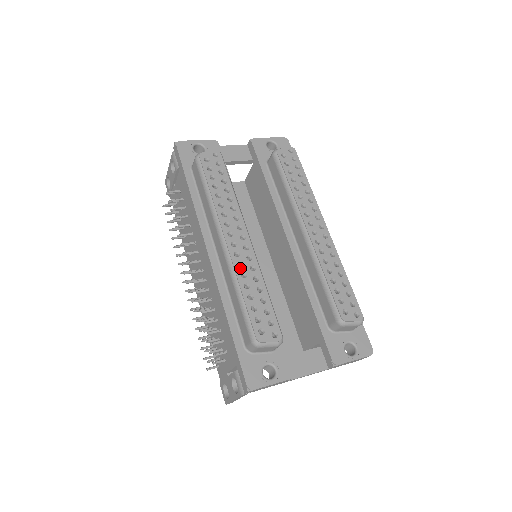
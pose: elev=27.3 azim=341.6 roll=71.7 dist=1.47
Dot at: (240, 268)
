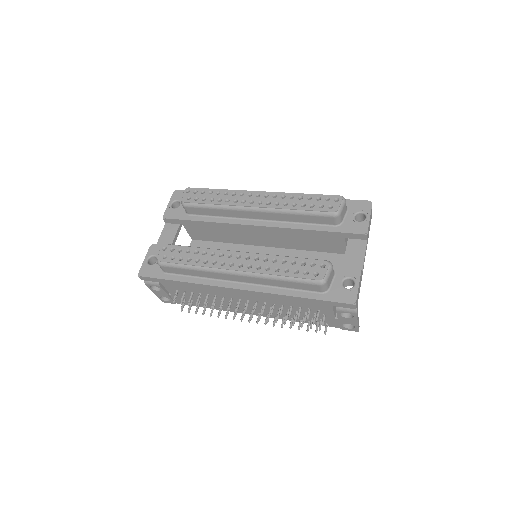
Dot at: (261, 269)
